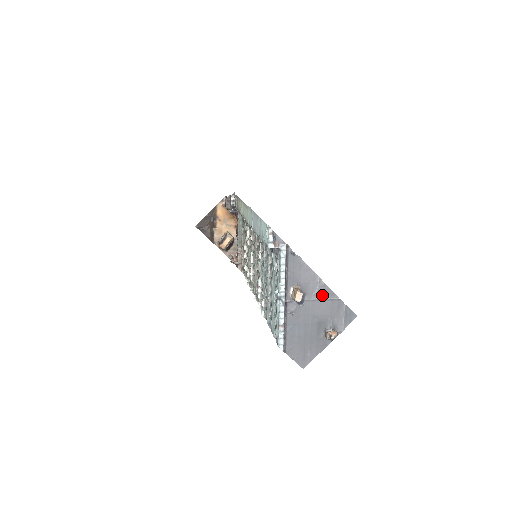
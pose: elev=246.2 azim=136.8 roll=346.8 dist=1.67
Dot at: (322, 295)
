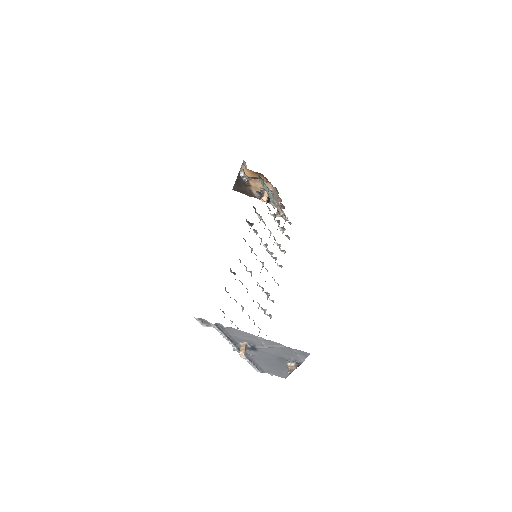
Dot at: (269, 345)
